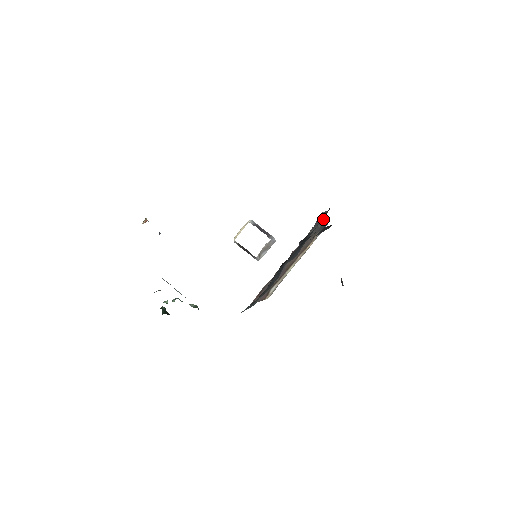
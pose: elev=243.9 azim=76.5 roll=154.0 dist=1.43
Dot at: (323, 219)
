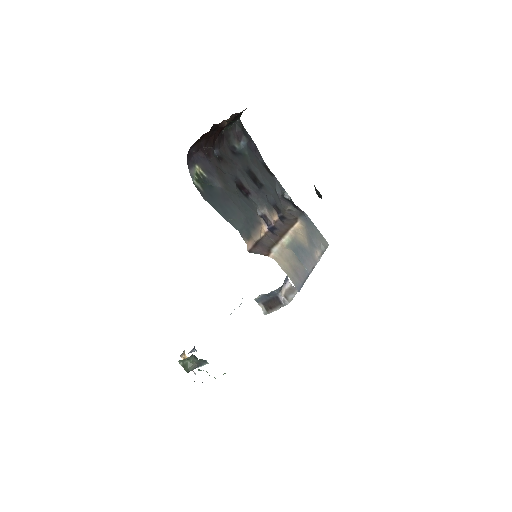
Dot at: (294, 207)
